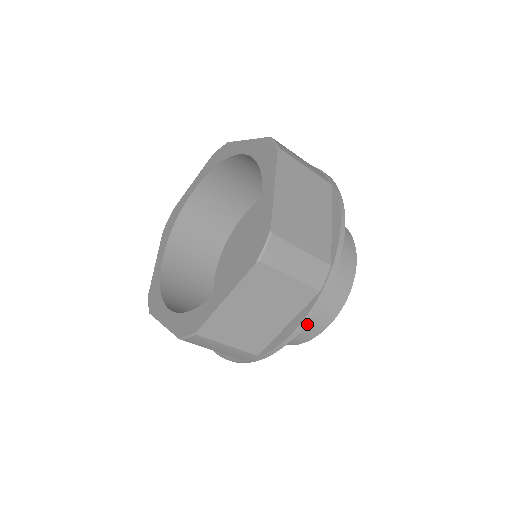
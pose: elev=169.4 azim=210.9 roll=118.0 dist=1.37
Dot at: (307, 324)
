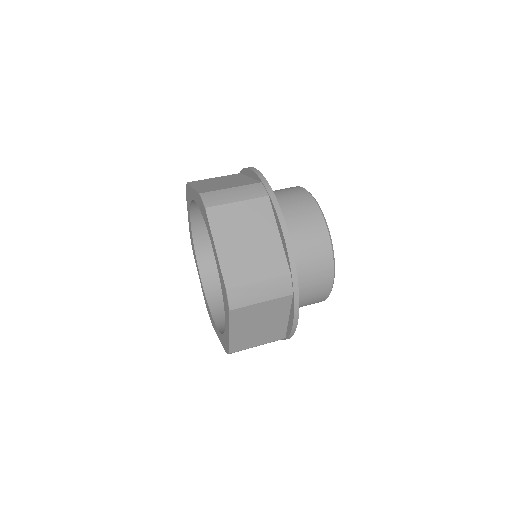
Dot at: (310, 237)
